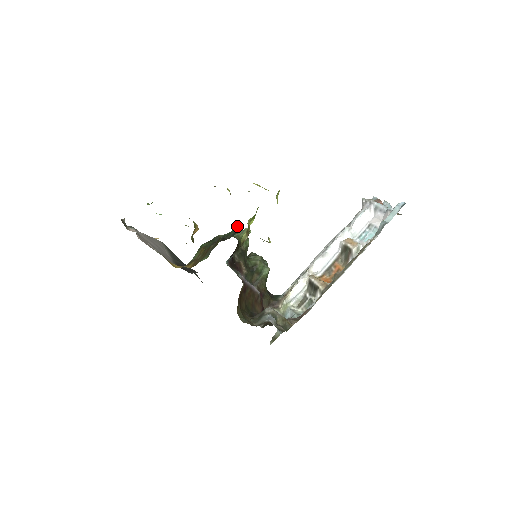
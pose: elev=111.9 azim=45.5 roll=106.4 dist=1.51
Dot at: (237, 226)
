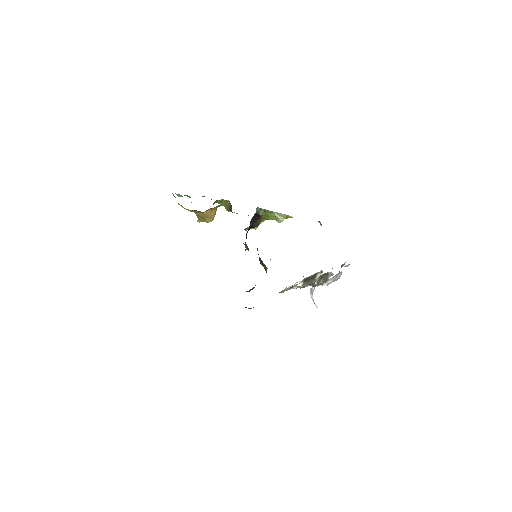
Dot at: occluded
